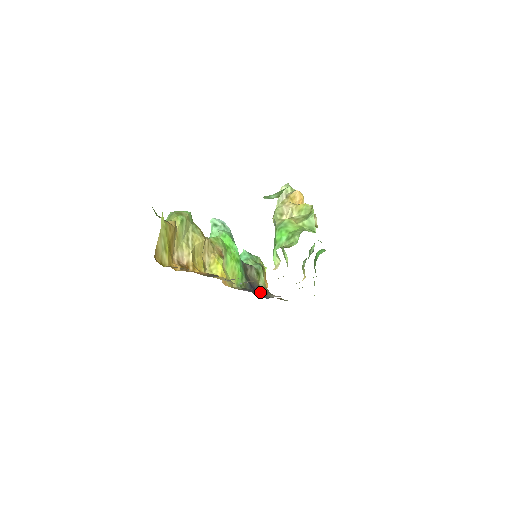
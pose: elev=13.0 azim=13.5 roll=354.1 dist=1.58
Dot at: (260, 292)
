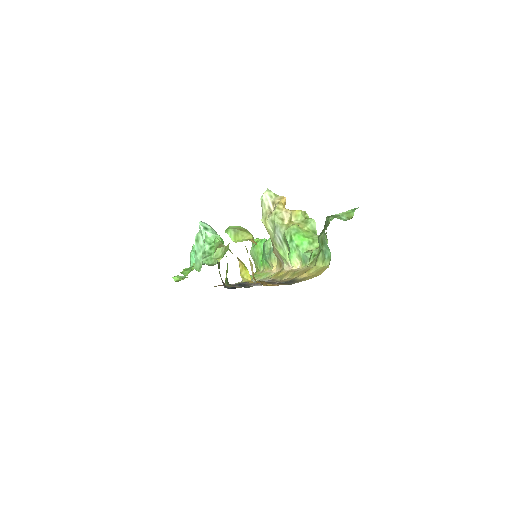
Dot at: (245, 286)
